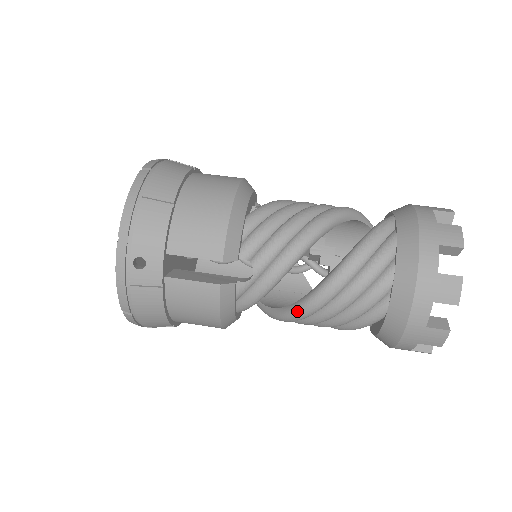
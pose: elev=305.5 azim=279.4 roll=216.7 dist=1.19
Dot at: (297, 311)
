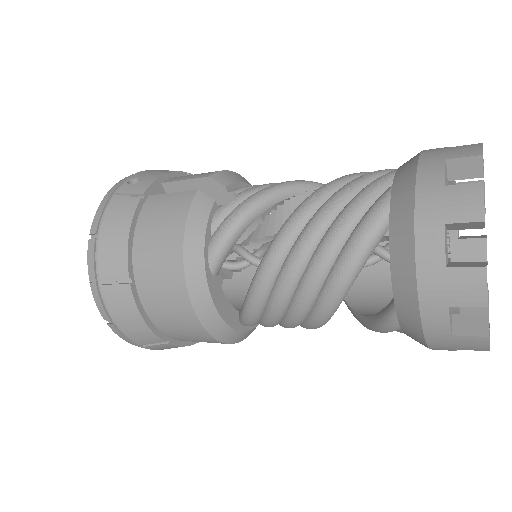
Dot at: (278, 232)
